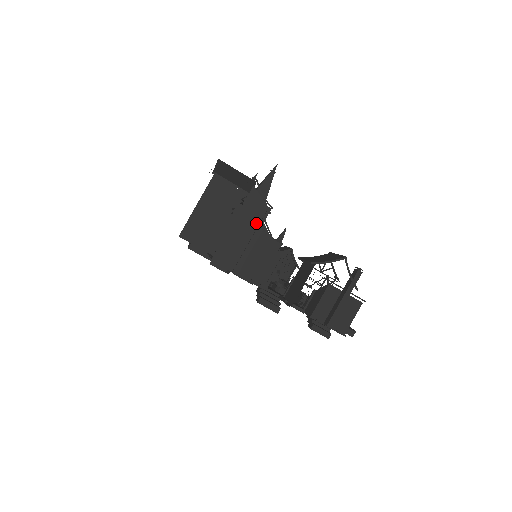
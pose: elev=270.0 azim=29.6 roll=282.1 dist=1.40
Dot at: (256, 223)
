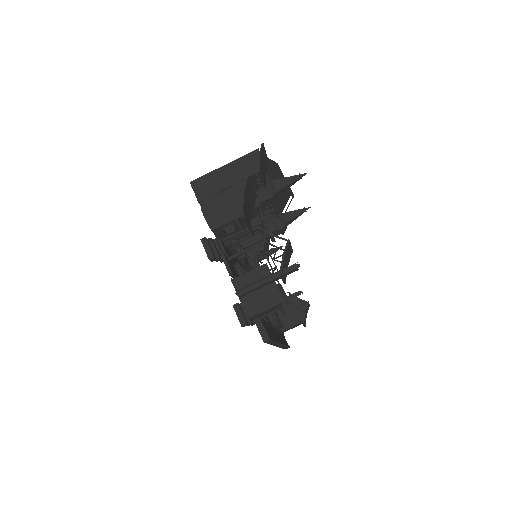
Dot at: (241, 176)
